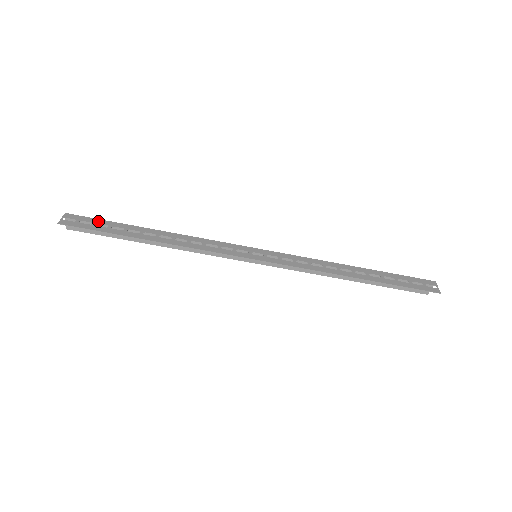
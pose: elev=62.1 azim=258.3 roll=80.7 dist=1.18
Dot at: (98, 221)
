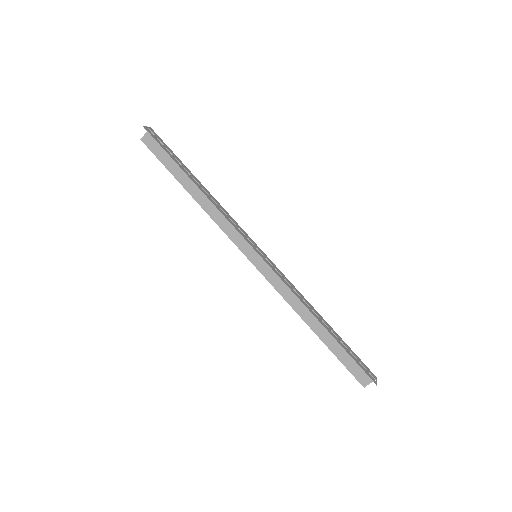
Dot at: (168, 148)
